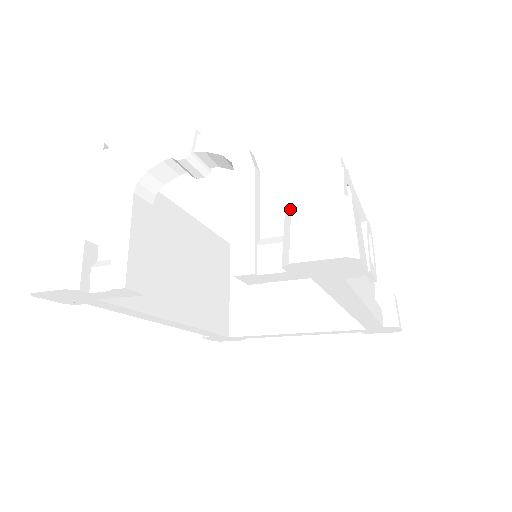
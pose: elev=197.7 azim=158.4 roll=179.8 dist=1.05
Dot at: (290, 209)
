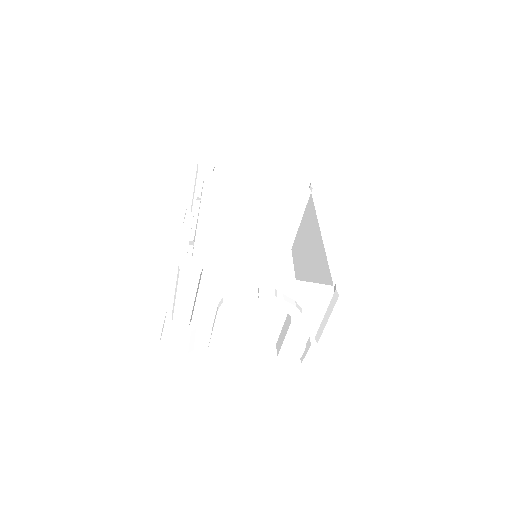
Dot at: (314, 351)
